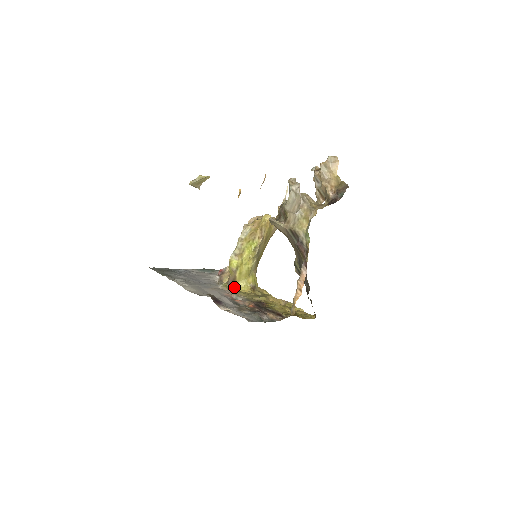
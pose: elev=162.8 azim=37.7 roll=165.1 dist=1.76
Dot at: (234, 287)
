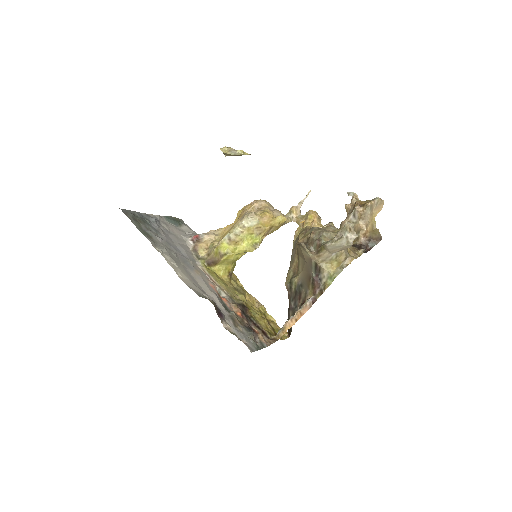
Dot at: (212, 268)
